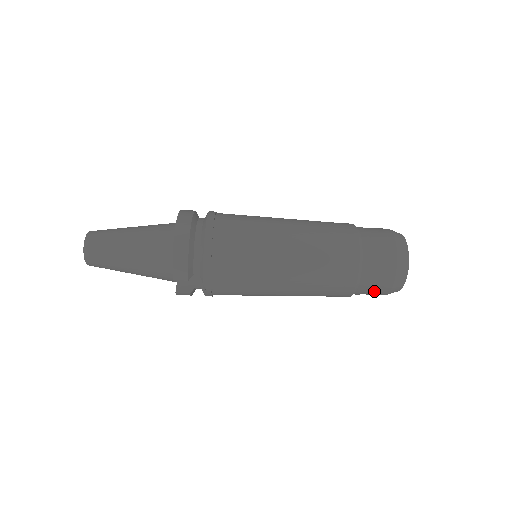
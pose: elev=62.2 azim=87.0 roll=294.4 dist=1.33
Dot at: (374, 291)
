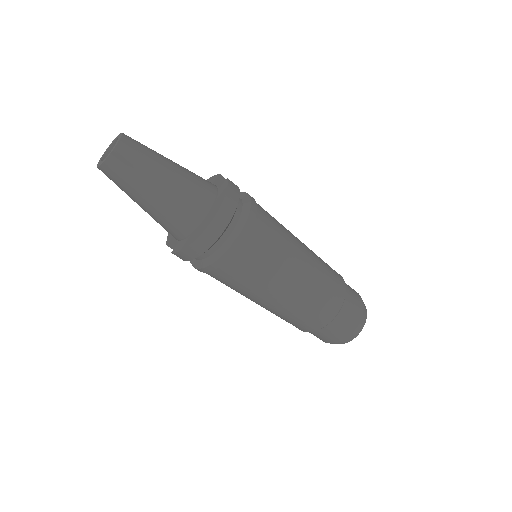
Dot at: occluded
